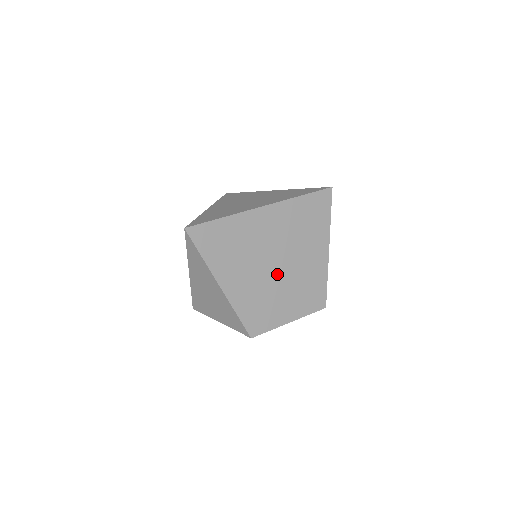
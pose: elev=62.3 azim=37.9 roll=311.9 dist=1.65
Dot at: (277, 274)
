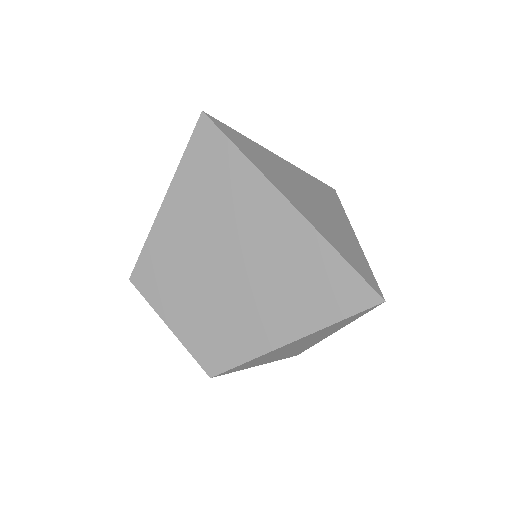
Dot at: (215, 274)
